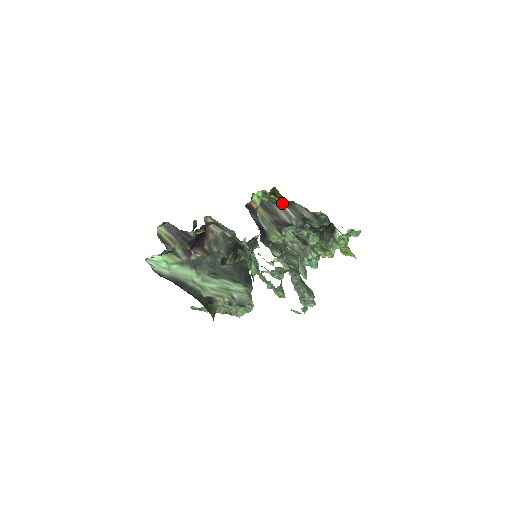
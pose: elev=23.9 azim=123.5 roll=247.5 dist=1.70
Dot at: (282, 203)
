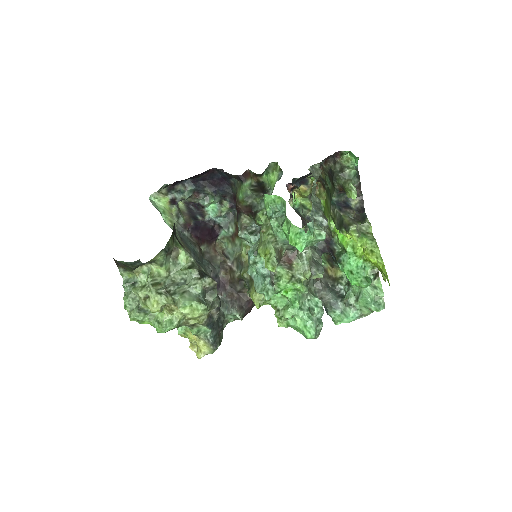
Dot at: occluded
